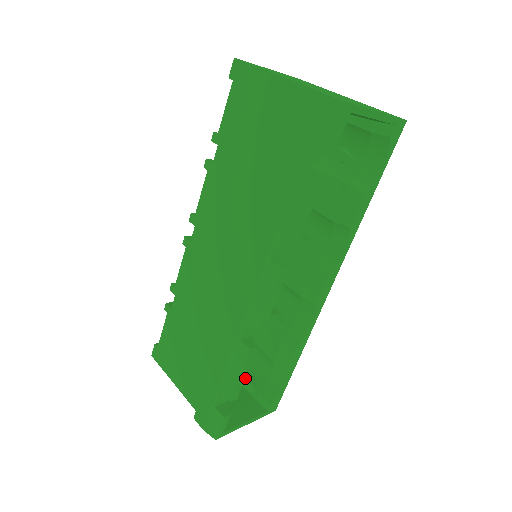
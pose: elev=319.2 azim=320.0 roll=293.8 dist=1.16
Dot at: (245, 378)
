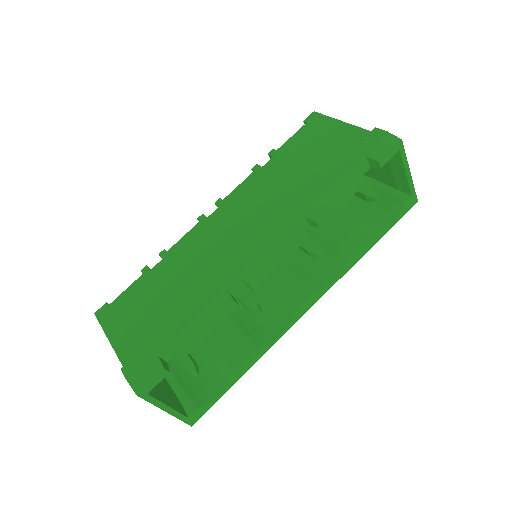
Dot at: (191, 359)
